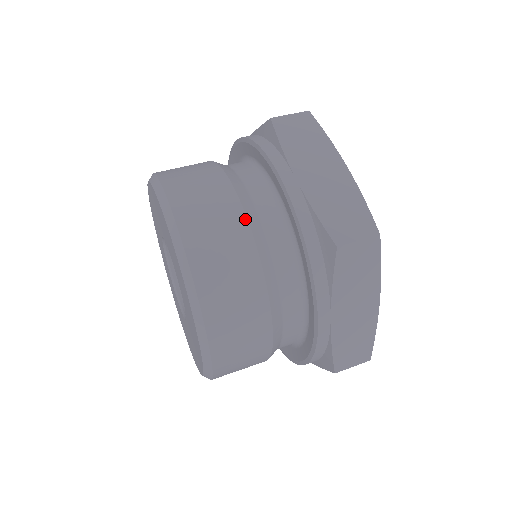
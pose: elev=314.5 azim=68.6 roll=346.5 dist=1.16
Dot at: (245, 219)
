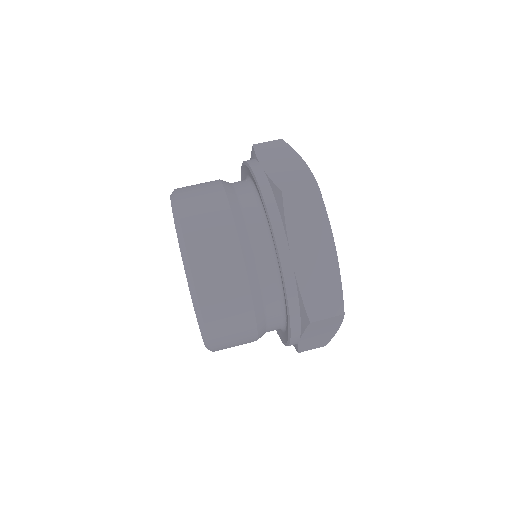
Dot at: (224, 194)
